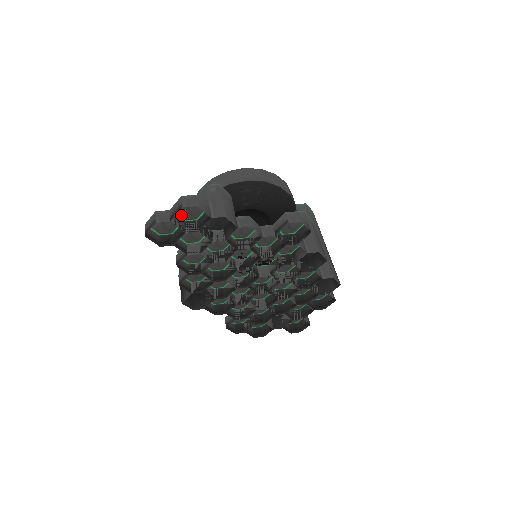
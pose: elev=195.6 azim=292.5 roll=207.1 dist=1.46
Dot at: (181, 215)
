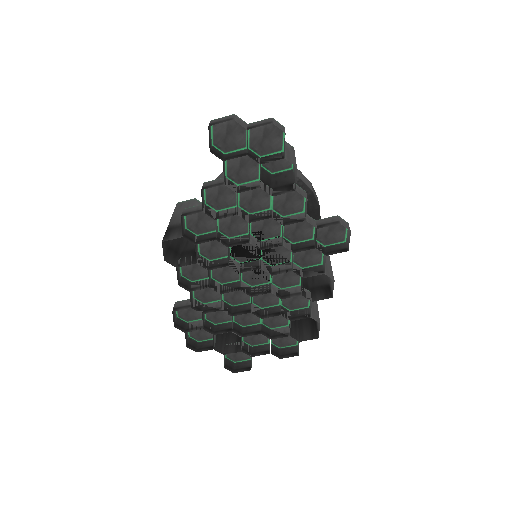
Dot at: (252, 139)
